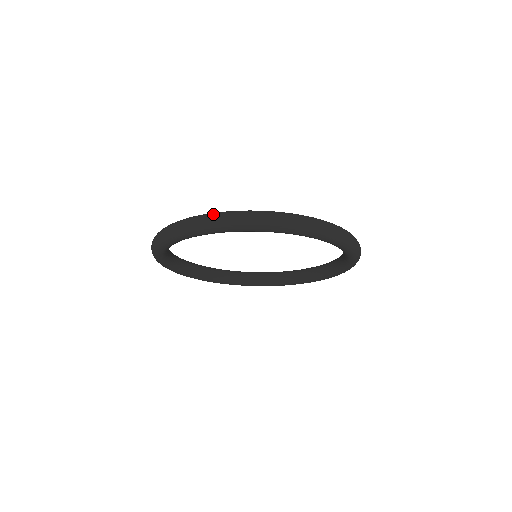
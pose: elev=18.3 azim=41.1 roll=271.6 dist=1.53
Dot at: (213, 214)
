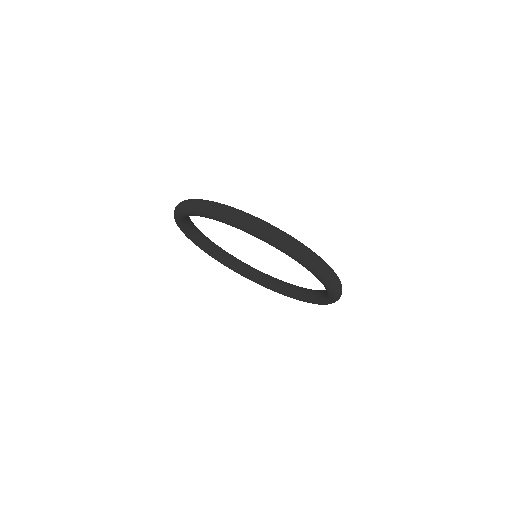
Dot at: (219, 204)
